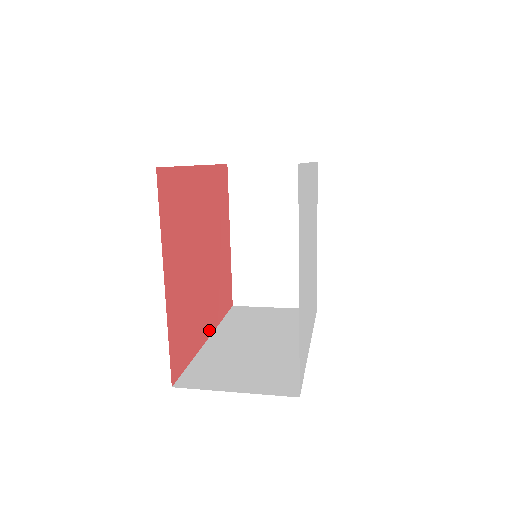
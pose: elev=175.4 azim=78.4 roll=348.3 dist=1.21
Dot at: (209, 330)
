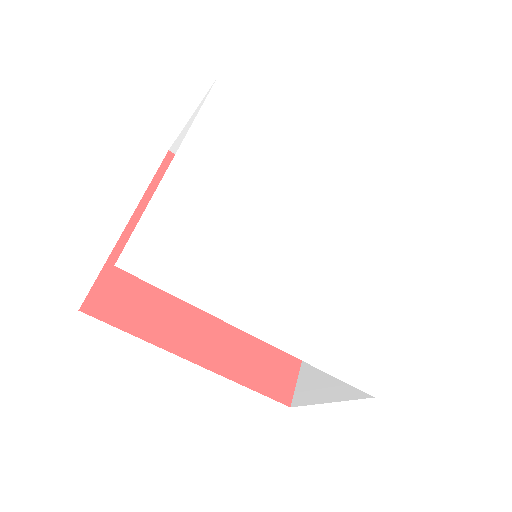
Dot at: (201, 357)
